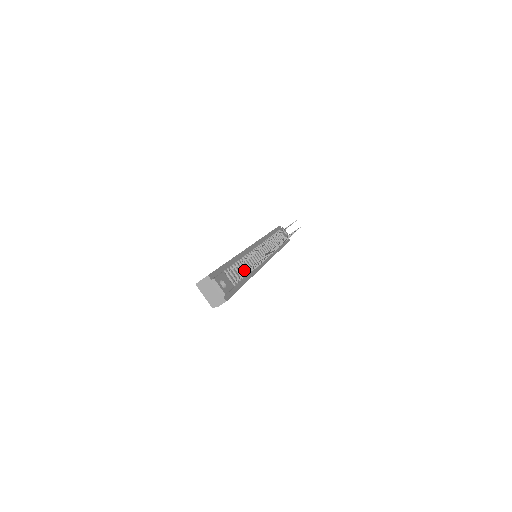
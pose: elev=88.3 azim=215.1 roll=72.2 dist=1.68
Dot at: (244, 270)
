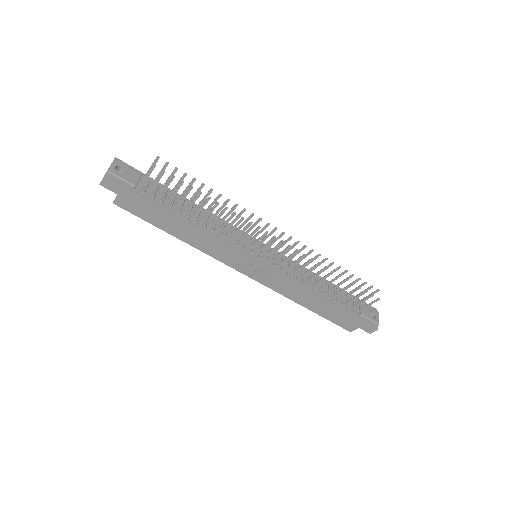
Dot at: (188, 213)
